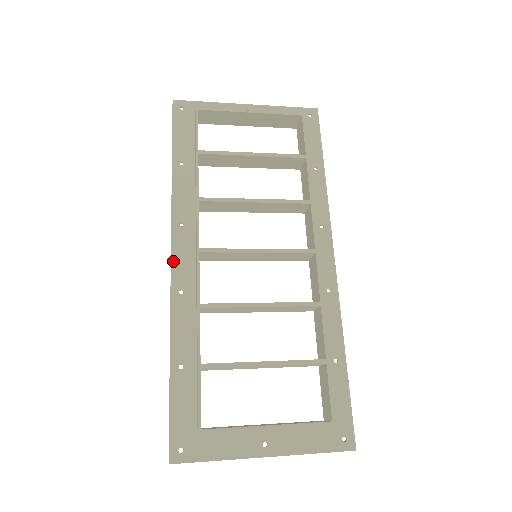
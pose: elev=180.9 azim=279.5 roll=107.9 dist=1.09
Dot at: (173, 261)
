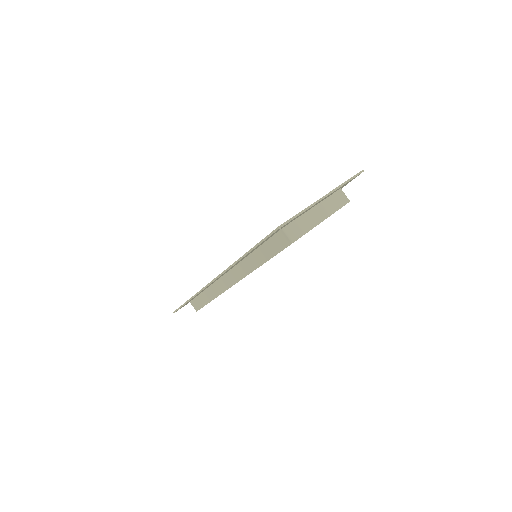
Dot at: occluded
